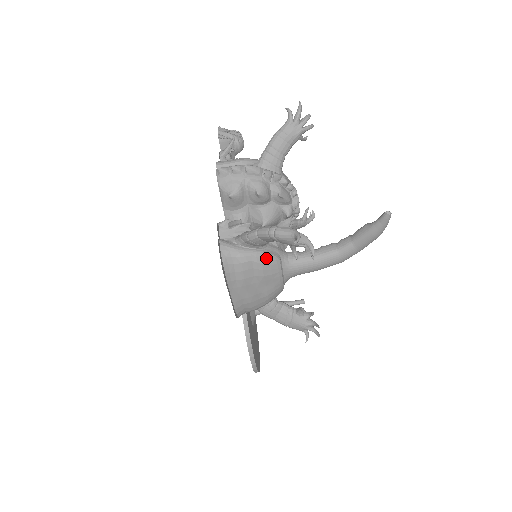
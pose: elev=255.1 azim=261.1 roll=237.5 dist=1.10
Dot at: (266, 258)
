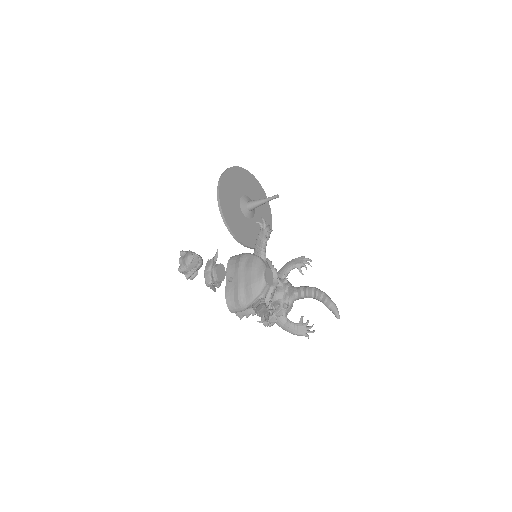
Dot at: occluded
